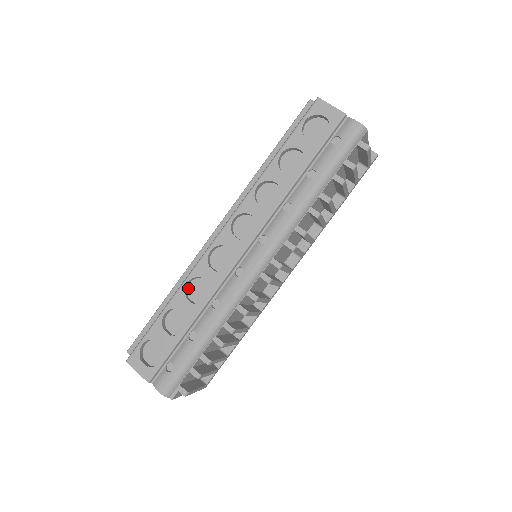
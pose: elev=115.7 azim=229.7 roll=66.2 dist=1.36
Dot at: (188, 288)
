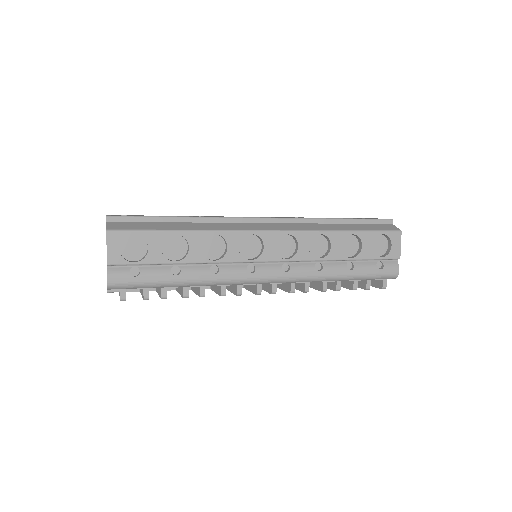
Dot at: (208, 235)
